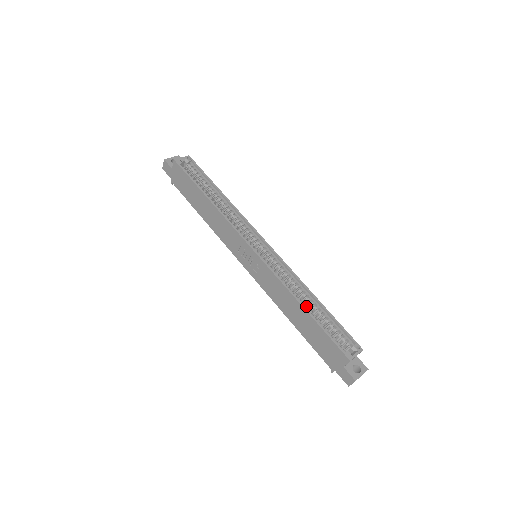
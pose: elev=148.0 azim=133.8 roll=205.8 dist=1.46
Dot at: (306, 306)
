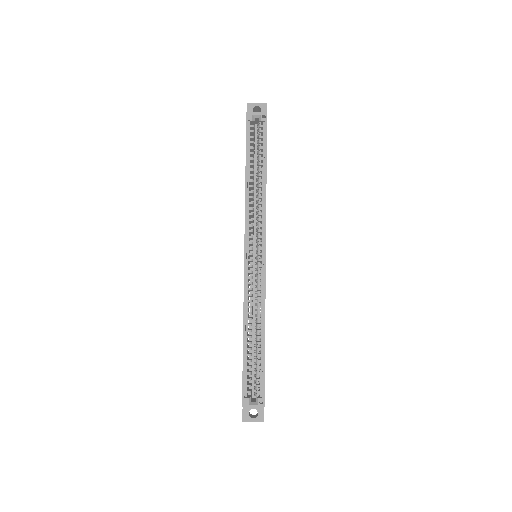
Dot at: (249, 335)
